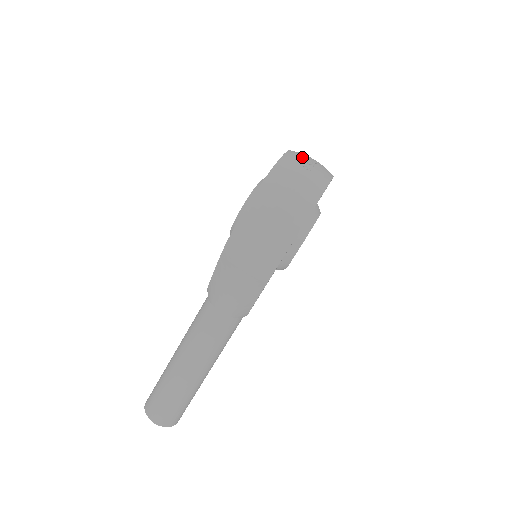
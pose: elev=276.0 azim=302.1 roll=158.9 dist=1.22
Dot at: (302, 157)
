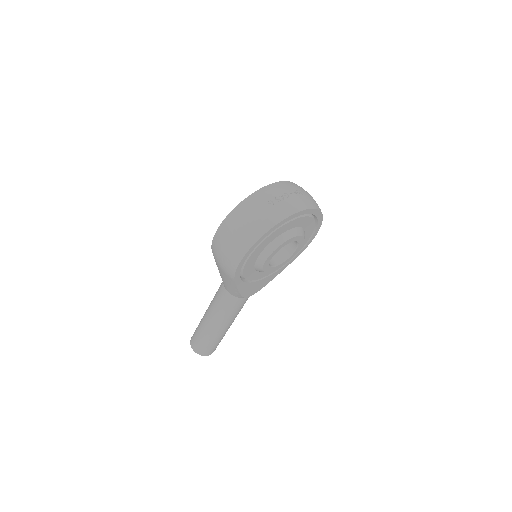
Dot at: (277, 191)
